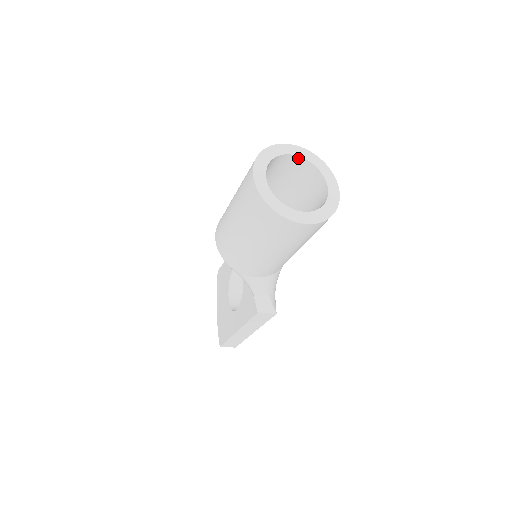
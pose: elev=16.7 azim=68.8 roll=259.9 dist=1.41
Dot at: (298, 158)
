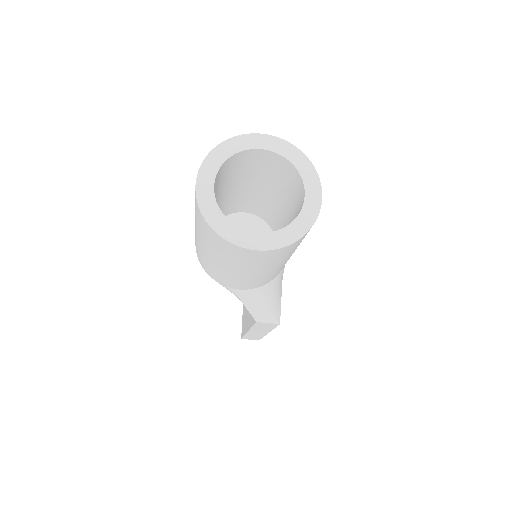
Dot at: (270, 153)
